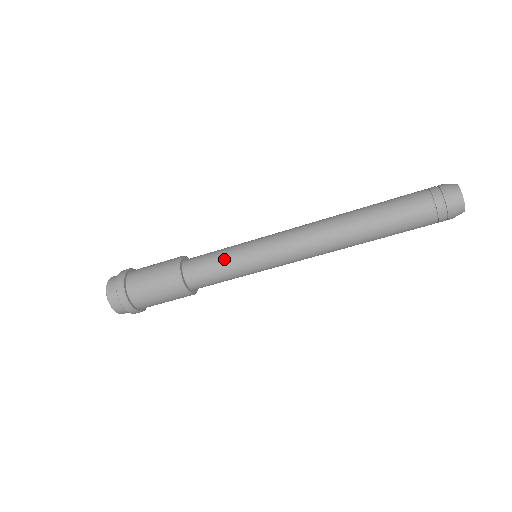
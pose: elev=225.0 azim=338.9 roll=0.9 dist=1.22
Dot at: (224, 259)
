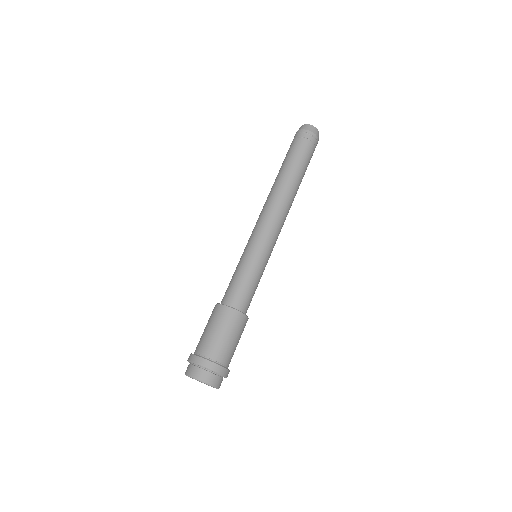
Dot at: (237, 270)
